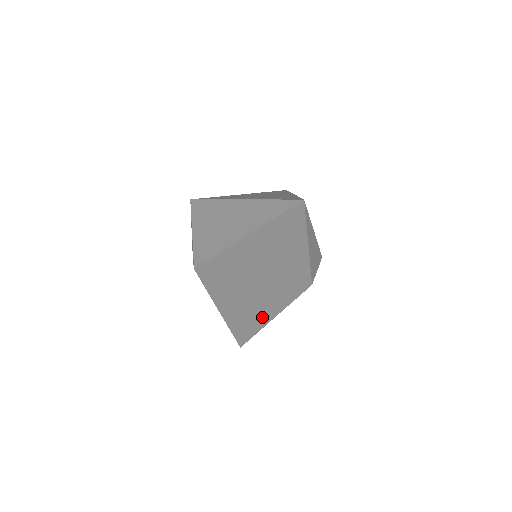
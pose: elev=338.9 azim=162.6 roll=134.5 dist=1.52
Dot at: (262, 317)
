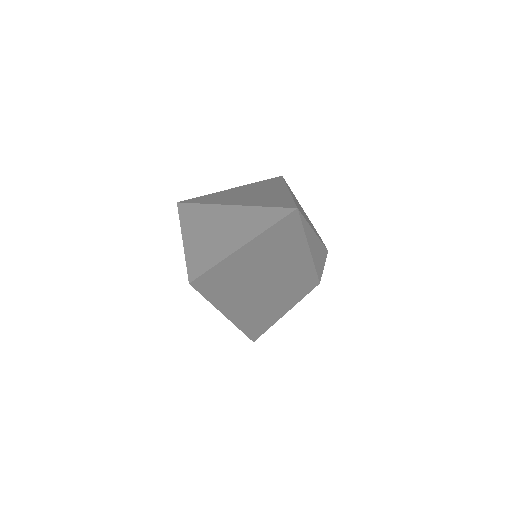
Dot at: (271, 316)
